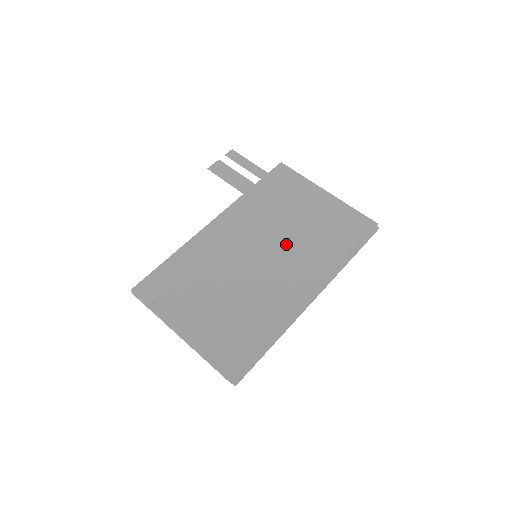
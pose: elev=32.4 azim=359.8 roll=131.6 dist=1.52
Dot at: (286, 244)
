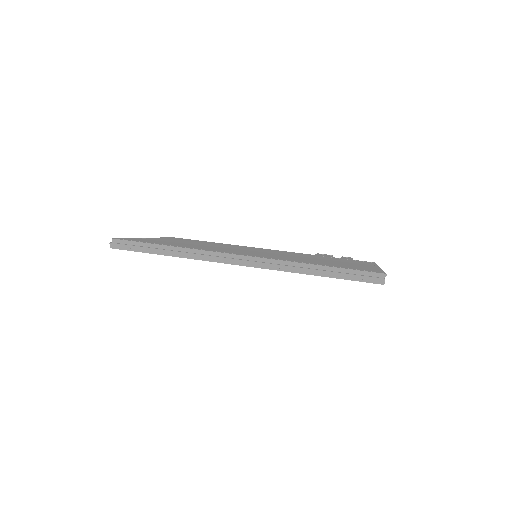
Dot at: (285, 256)
